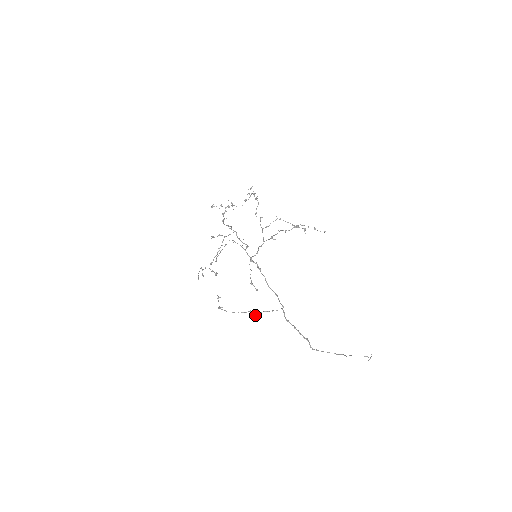
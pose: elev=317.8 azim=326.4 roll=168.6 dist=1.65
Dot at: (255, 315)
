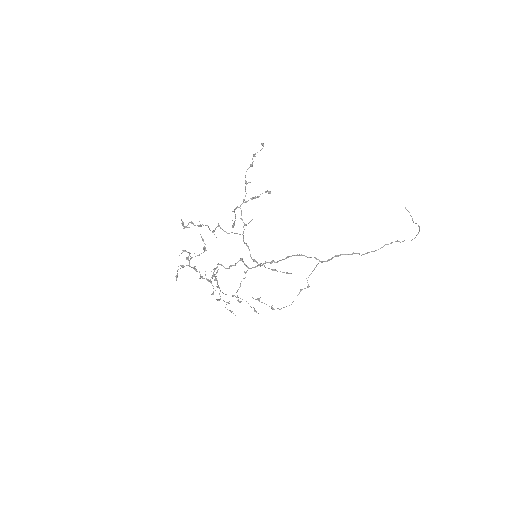
Dot at: occluded
